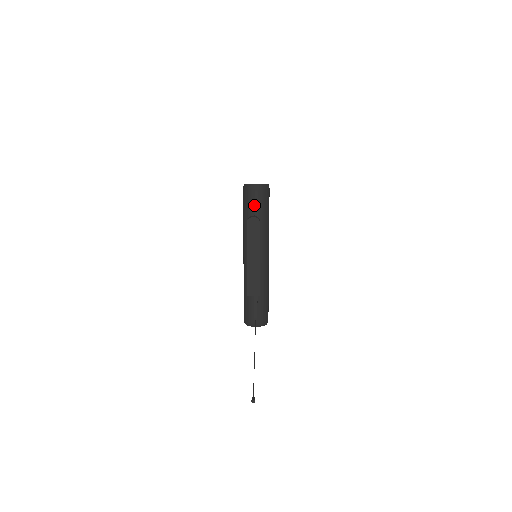
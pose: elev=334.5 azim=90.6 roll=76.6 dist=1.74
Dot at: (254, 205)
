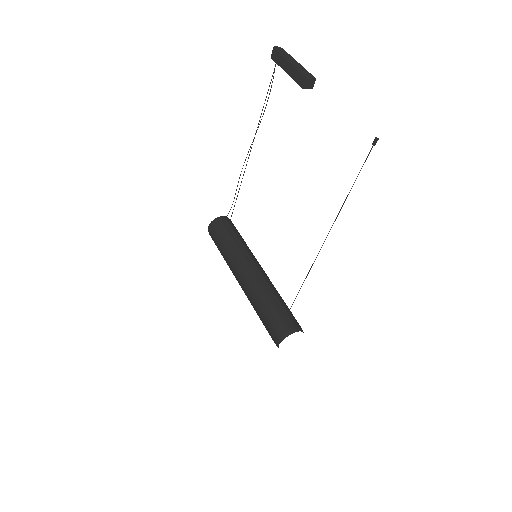
Dot at: (228, 229)
